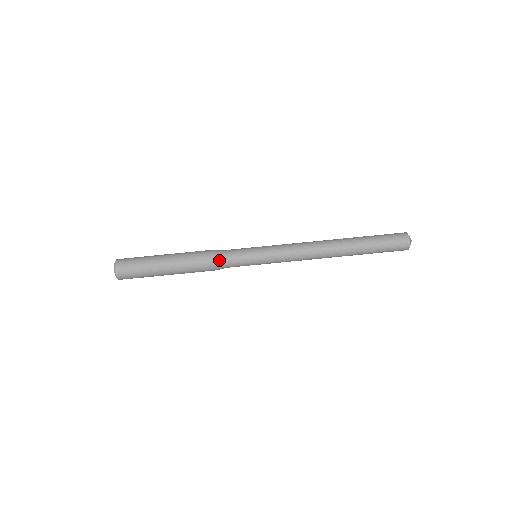
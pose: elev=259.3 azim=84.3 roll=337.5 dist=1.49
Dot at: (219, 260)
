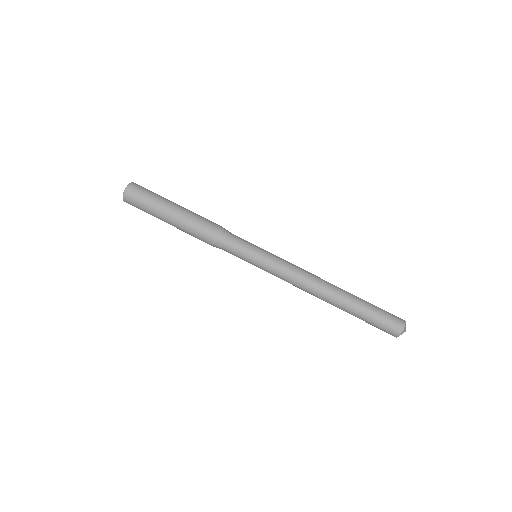
Dot at: (224, 233)
